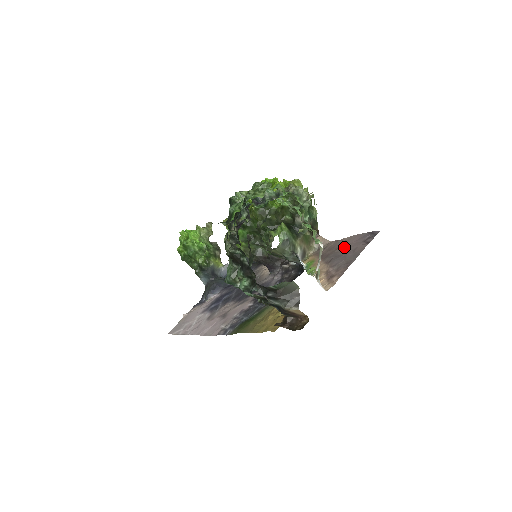
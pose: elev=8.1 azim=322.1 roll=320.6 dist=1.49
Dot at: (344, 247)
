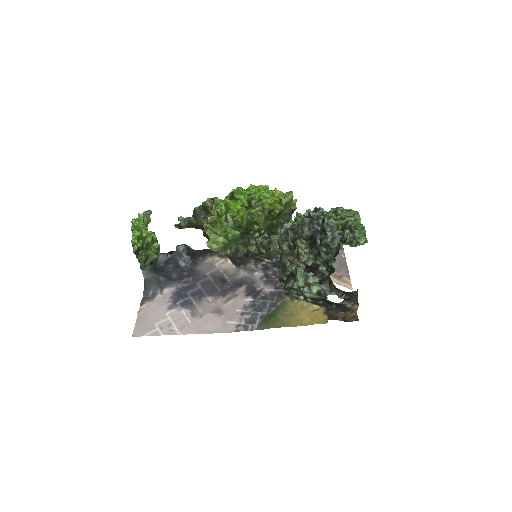
Dot at: occluded
